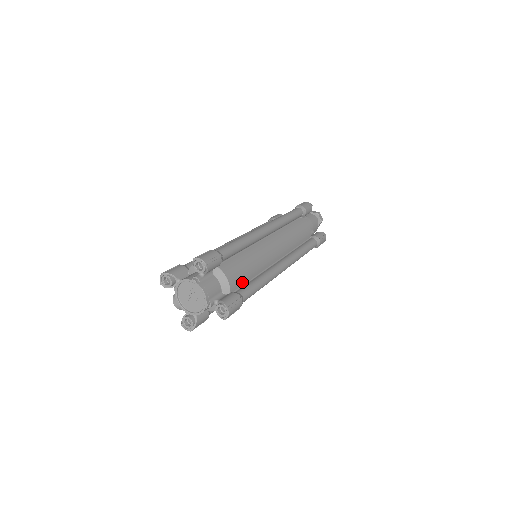
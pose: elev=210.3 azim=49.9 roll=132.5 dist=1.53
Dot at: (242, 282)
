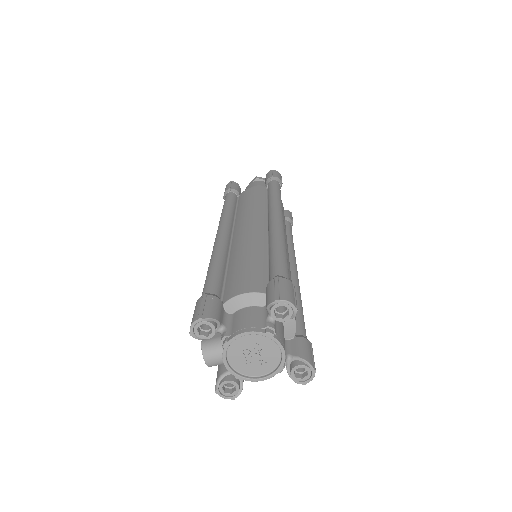
Dot at: occluded
